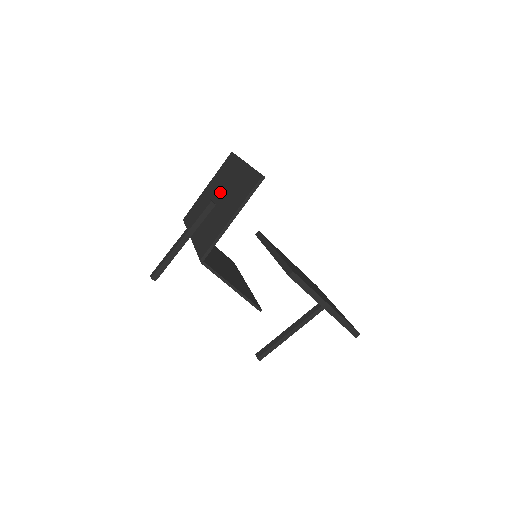
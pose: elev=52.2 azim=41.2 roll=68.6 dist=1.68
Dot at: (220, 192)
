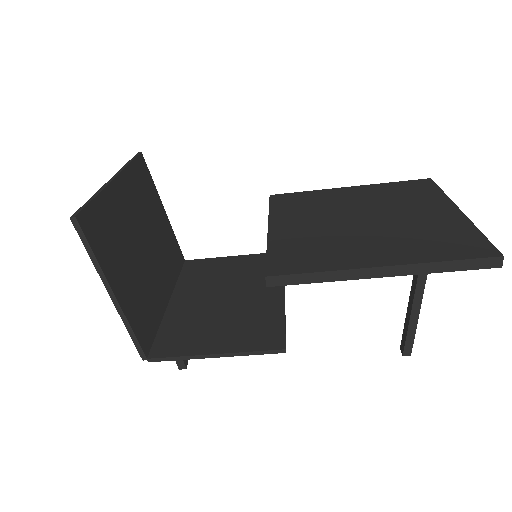
Dot at: occluded
